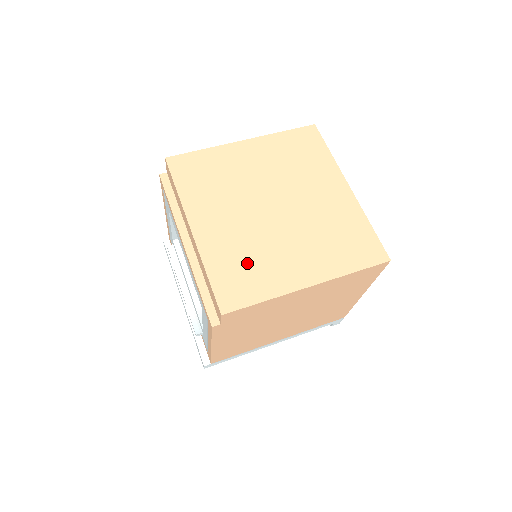
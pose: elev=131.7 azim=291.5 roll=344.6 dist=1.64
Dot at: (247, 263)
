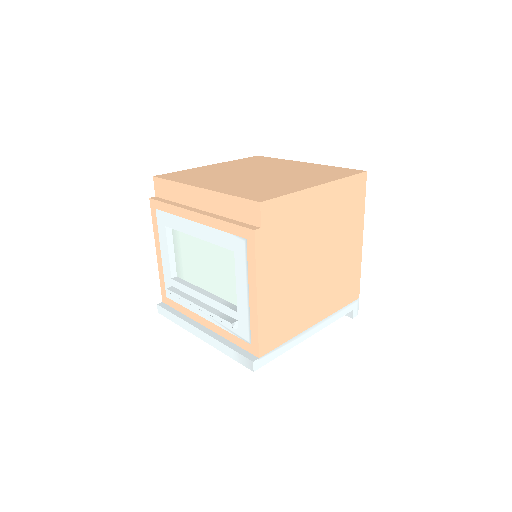
Dot at: (260, 187)
